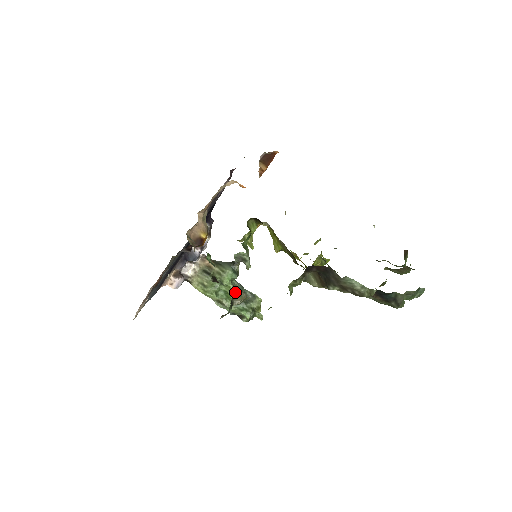
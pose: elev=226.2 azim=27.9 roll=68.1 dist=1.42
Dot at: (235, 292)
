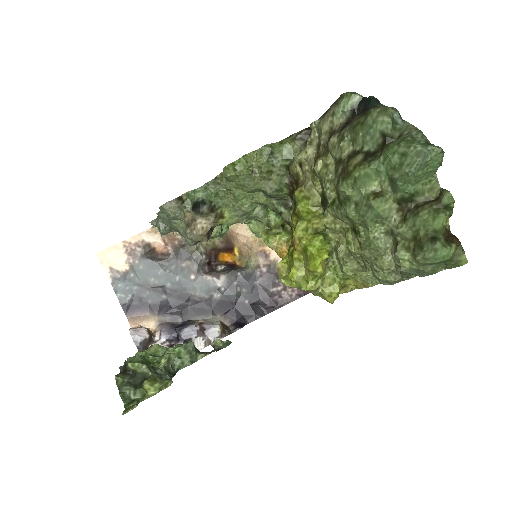
Dot at: occluded
